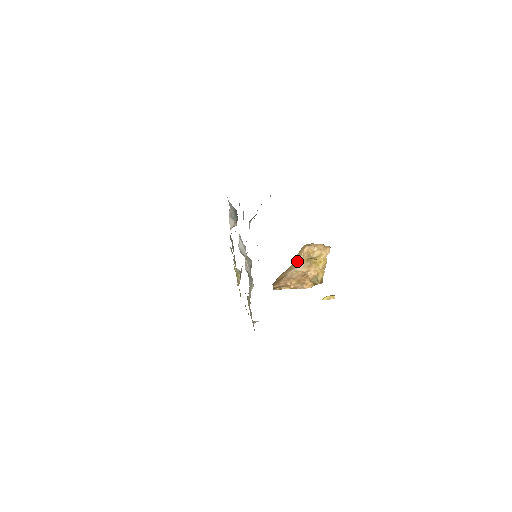
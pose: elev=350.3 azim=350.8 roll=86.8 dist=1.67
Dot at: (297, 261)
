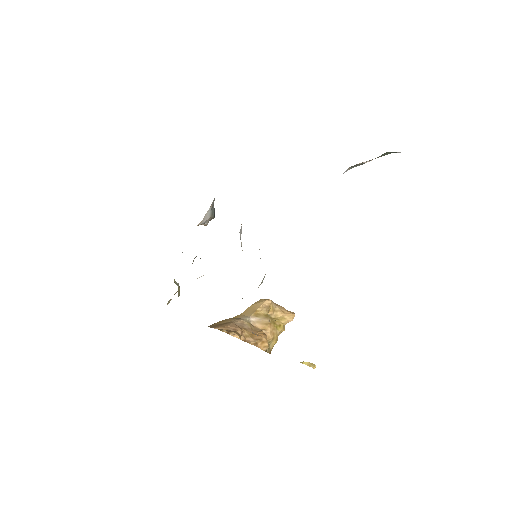
Dot at: (250, 312)
